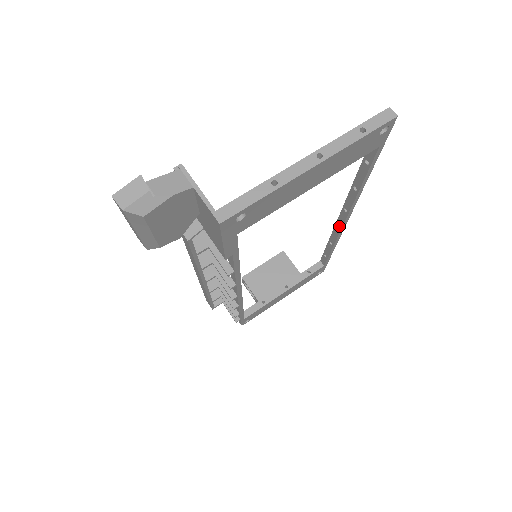
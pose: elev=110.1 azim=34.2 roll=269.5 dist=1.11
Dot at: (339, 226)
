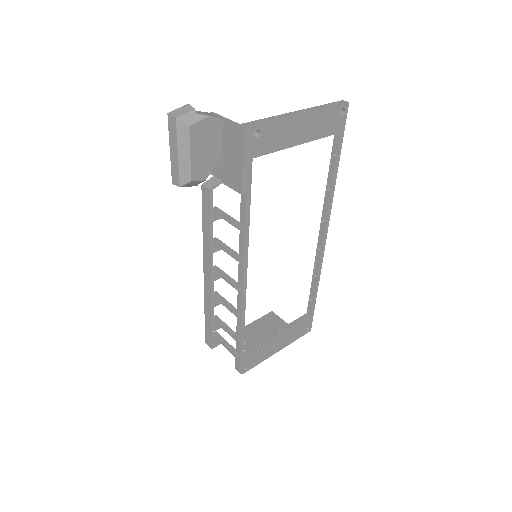
Dot at: (320, 246)
